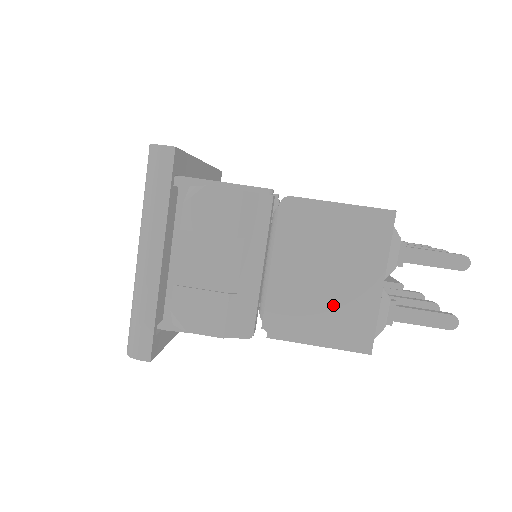
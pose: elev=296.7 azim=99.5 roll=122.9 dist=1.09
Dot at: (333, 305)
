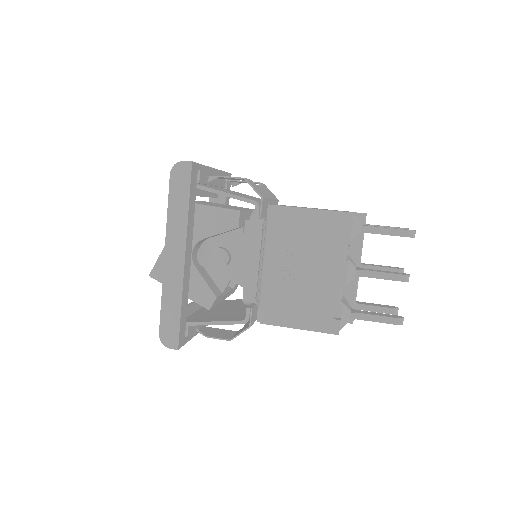
Dot at: occluded
